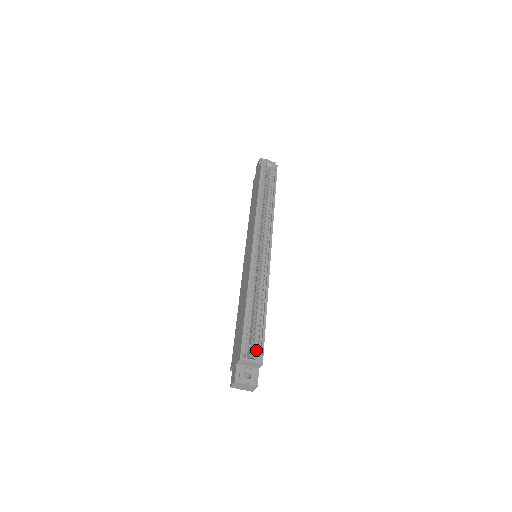
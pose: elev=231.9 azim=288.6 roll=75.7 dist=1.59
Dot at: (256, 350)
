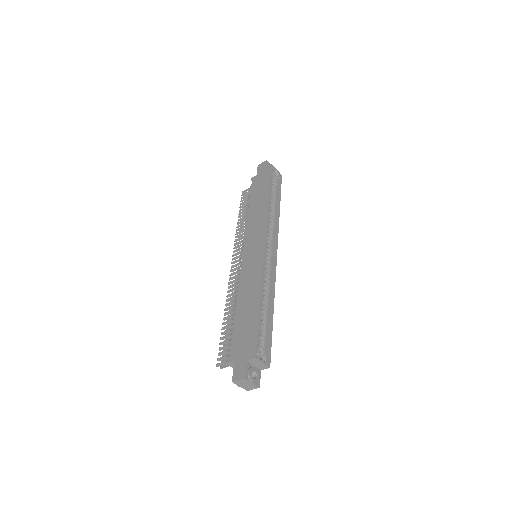
Dot at: (265, 352)
